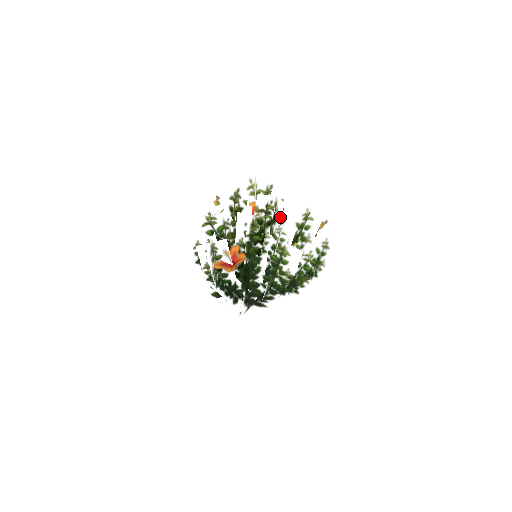
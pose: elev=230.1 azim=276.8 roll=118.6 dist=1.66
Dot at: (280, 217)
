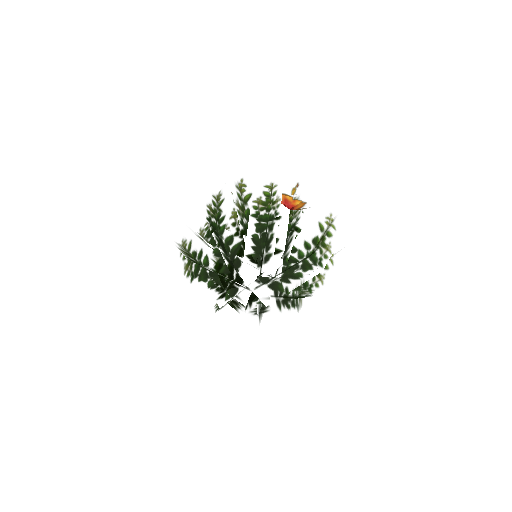
Dot at: (314, 210)
